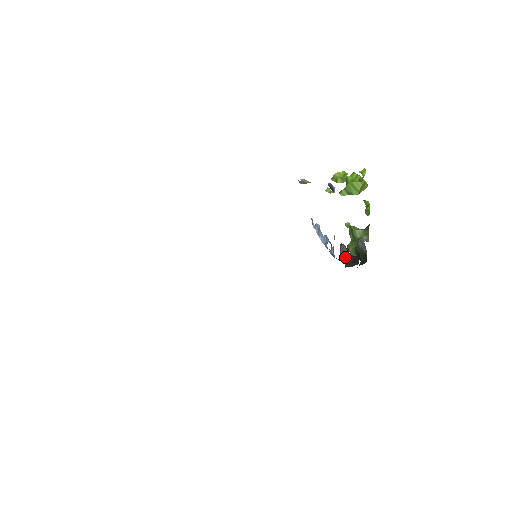
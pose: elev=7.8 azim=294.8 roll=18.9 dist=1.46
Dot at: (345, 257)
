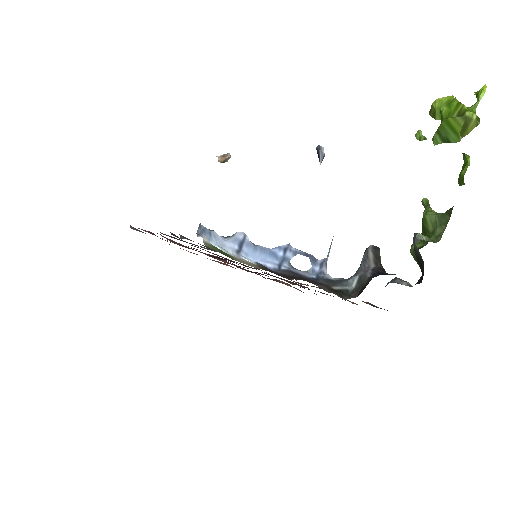
Dot at: (361, 274)
